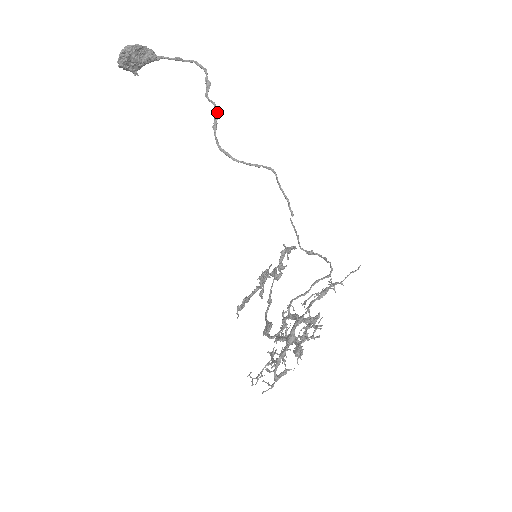
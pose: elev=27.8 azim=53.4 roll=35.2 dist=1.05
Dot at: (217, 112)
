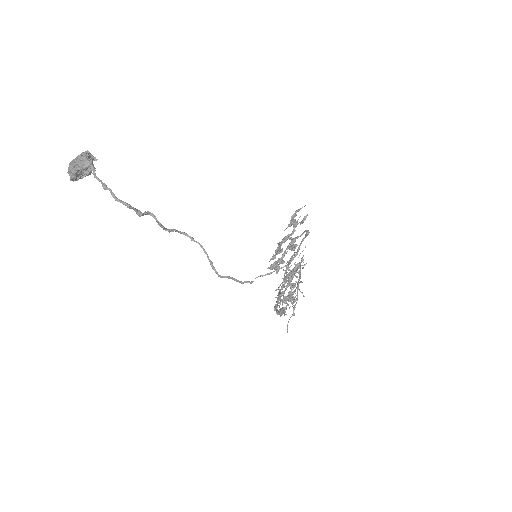
Dot at: (162, 227)
